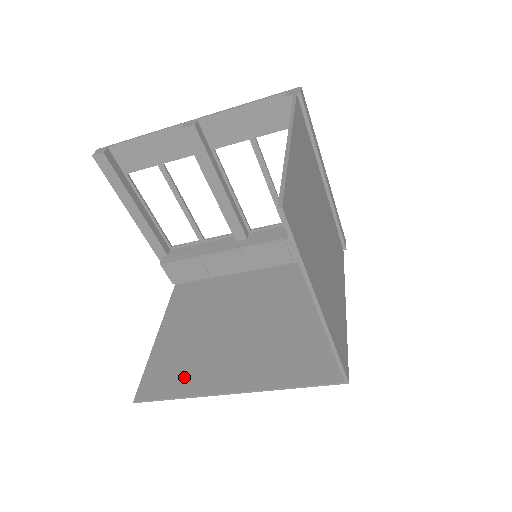
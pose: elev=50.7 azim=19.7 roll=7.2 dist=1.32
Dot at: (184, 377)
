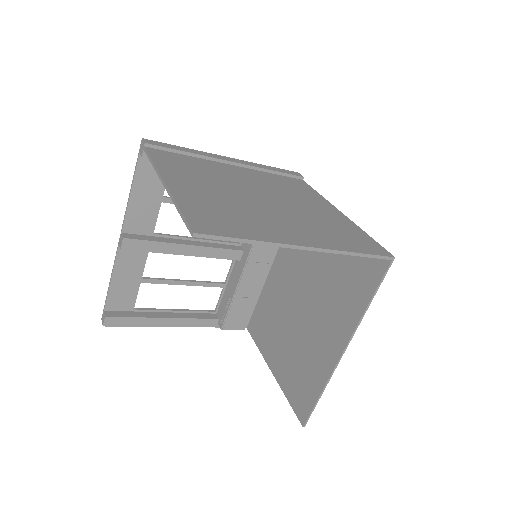
Dot at: (310, 377)
